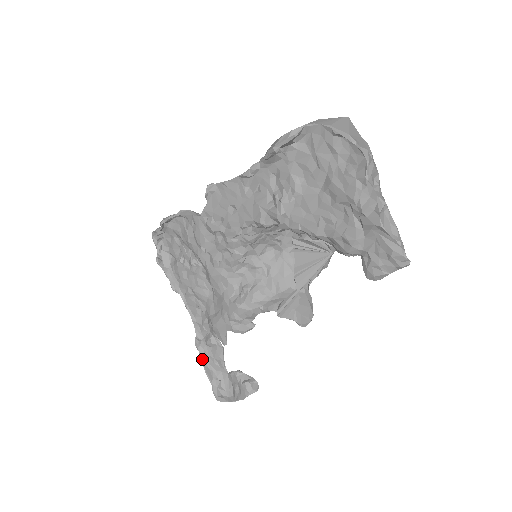
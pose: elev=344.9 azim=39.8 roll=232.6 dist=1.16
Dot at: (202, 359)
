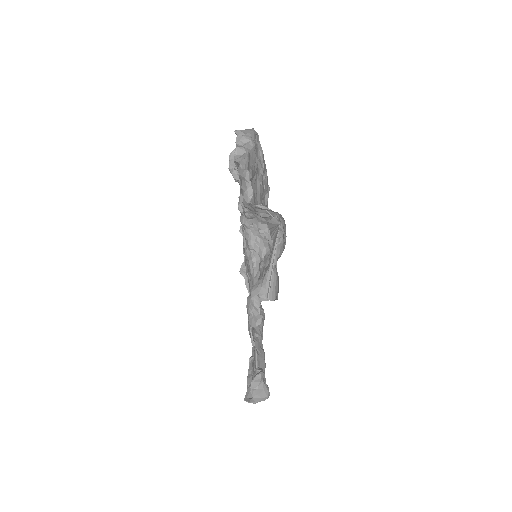
Dot at: (249, 370)
